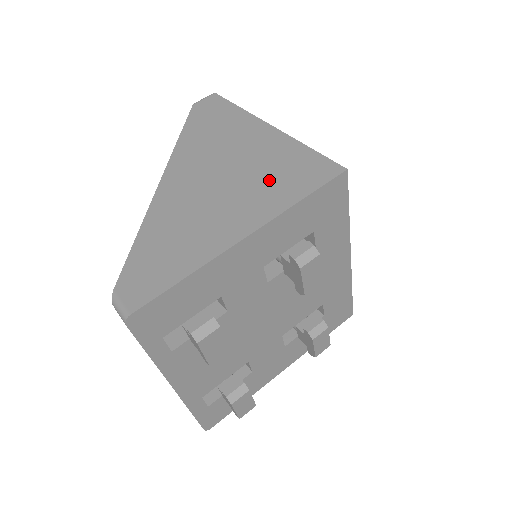
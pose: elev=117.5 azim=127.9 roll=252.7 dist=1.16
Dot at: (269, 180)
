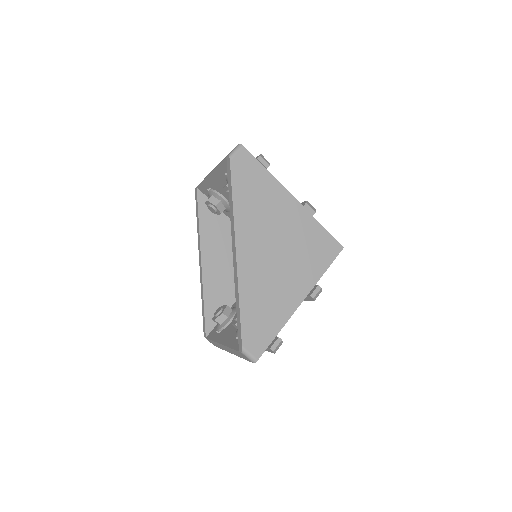
Dot at: (305, 256)
